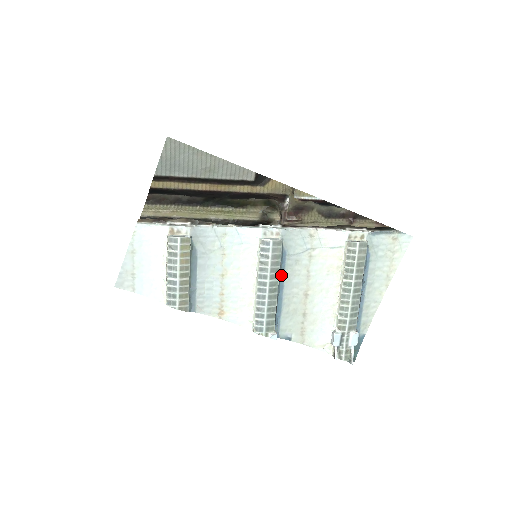
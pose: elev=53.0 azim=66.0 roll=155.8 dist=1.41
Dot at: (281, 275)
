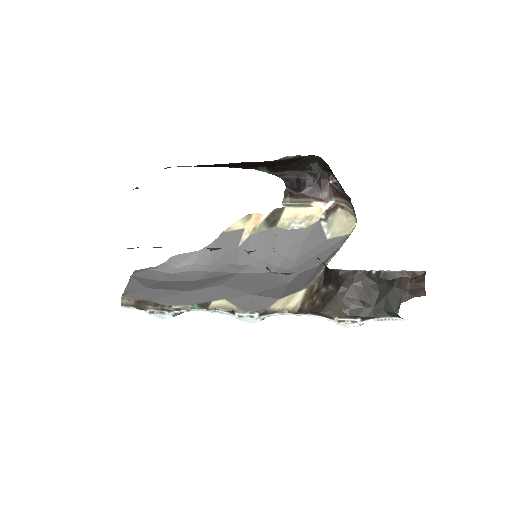
Dot at: occluded
